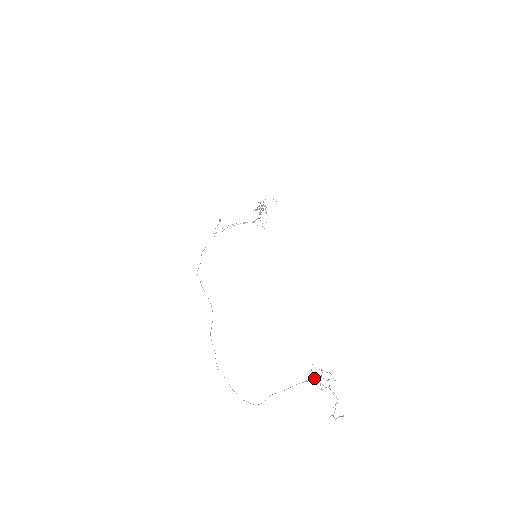
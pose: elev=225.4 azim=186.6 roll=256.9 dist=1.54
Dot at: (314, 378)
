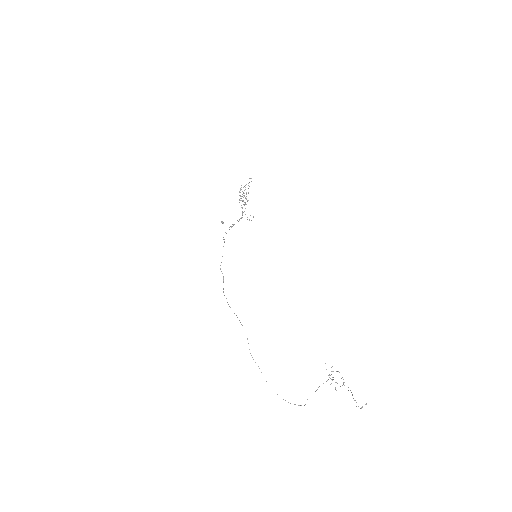
Dot at: occluded
